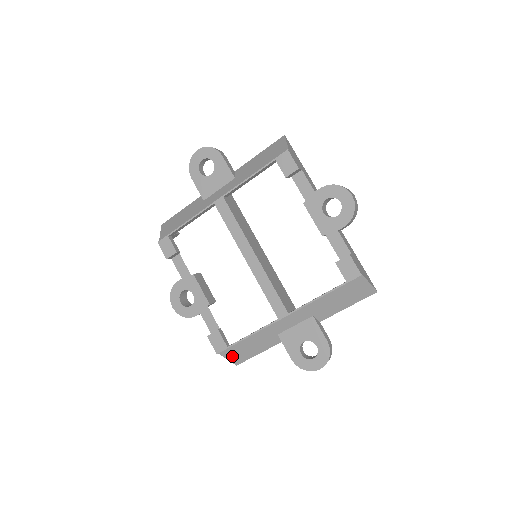
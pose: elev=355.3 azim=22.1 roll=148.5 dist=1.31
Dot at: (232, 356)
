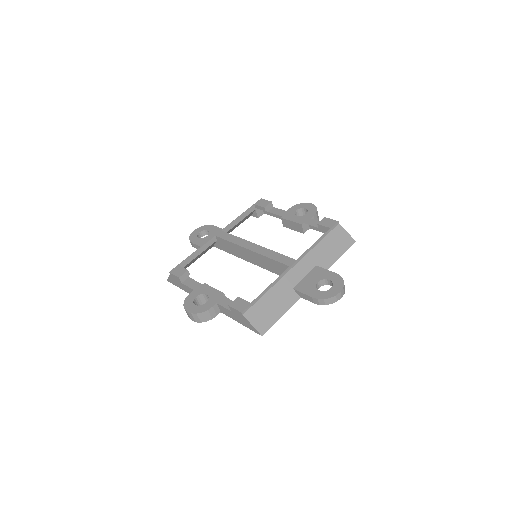
Dot at: (256, 320)
